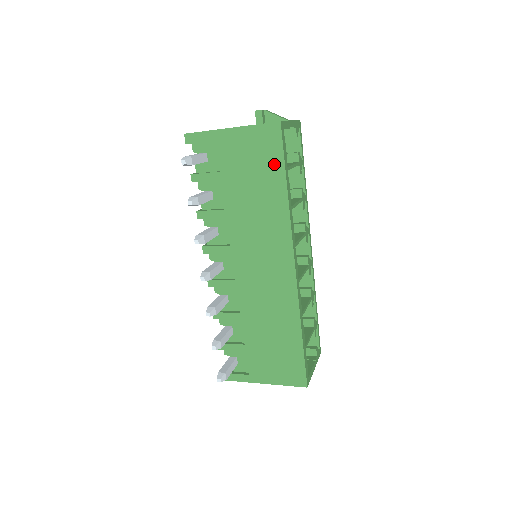
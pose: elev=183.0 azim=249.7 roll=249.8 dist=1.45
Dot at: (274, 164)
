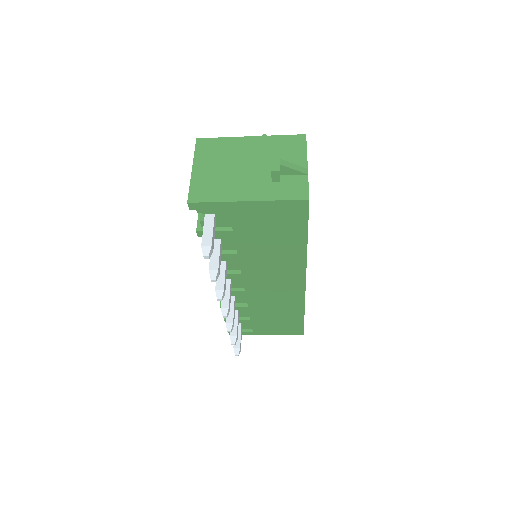
Dot at: (296, 228)
